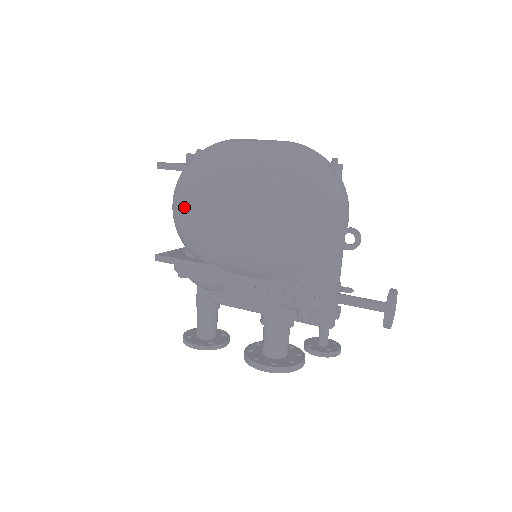
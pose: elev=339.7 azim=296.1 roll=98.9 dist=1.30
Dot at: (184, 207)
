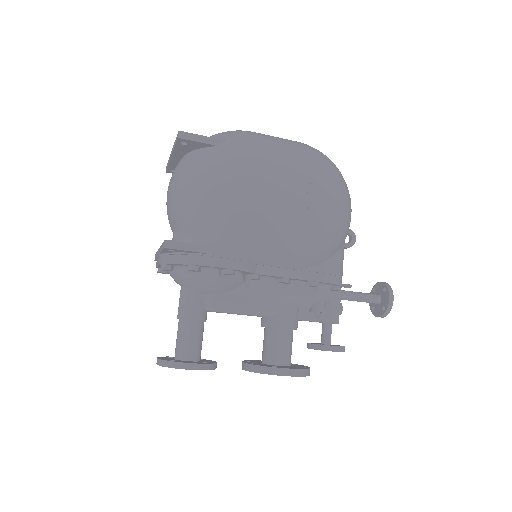
Dot at: (231, 178)
